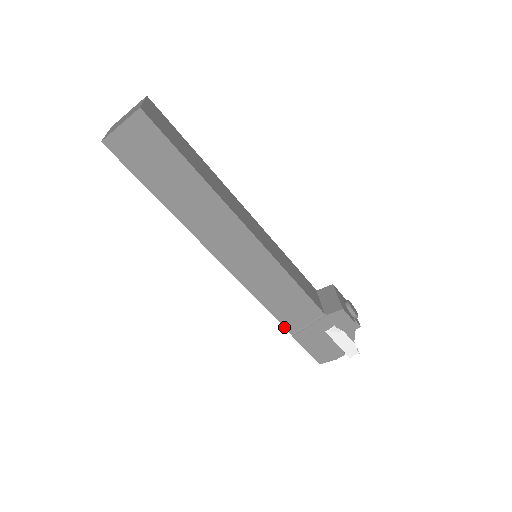
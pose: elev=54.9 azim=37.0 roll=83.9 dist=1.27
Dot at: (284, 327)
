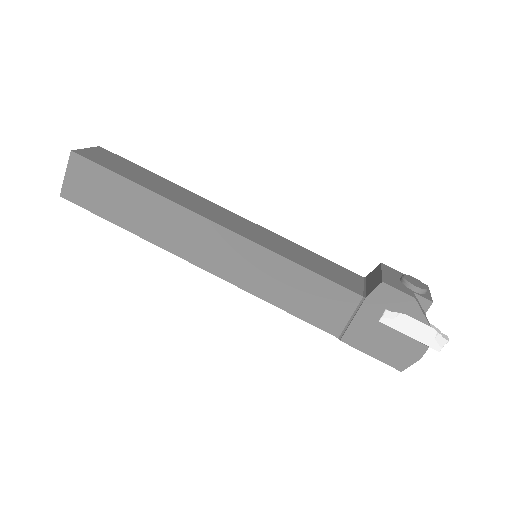
Dot at: occluded
